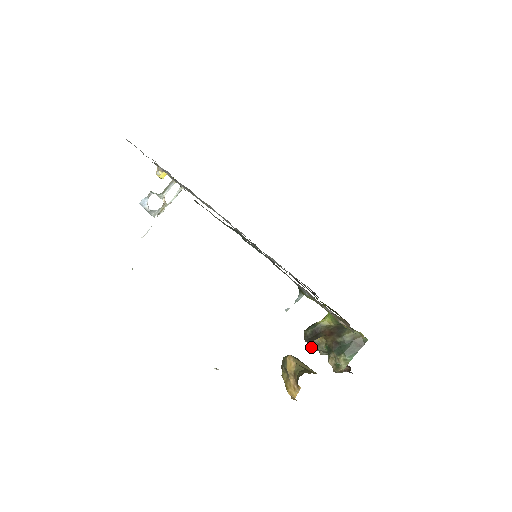
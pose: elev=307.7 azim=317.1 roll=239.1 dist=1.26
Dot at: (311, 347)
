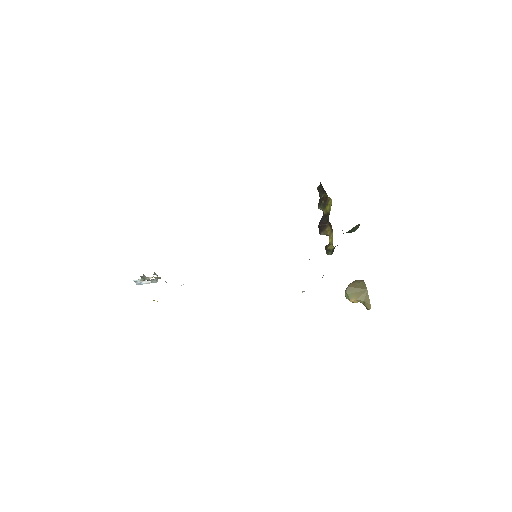
Dot at: occluded
